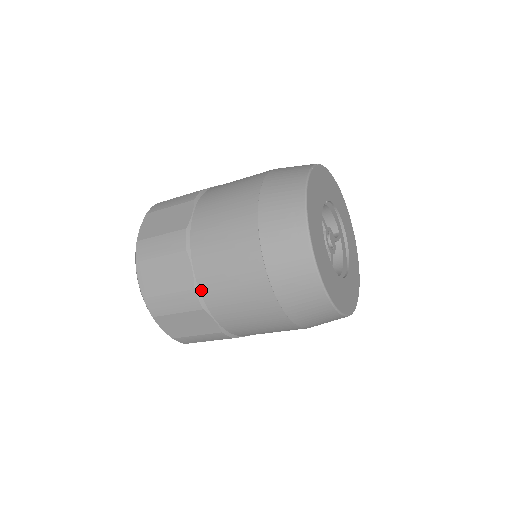
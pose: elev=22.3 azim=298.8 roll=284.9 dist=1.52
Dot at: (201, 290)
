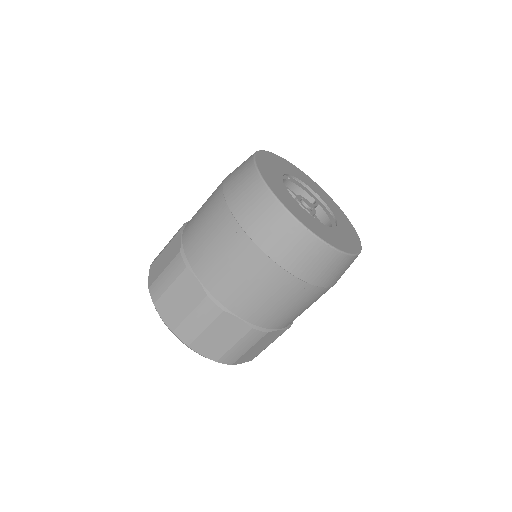
Dot at: (213, 294)
